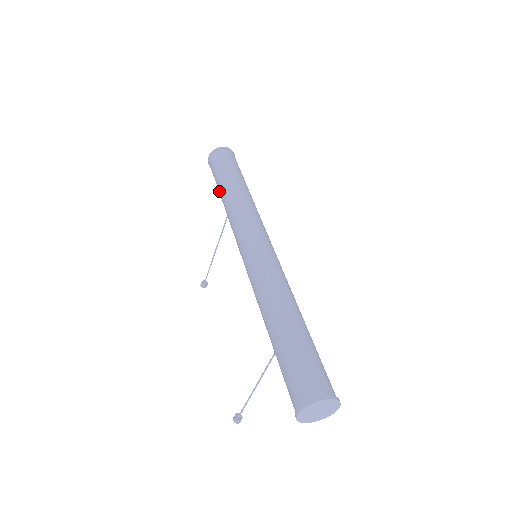
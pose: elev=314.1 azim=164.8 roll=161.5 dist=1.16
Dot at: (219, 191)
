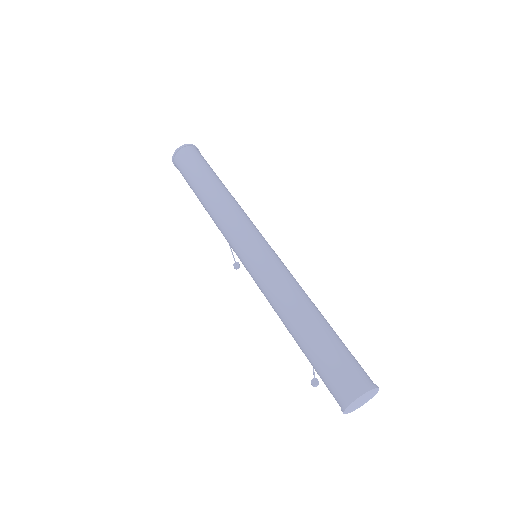
Dot at: occluded
